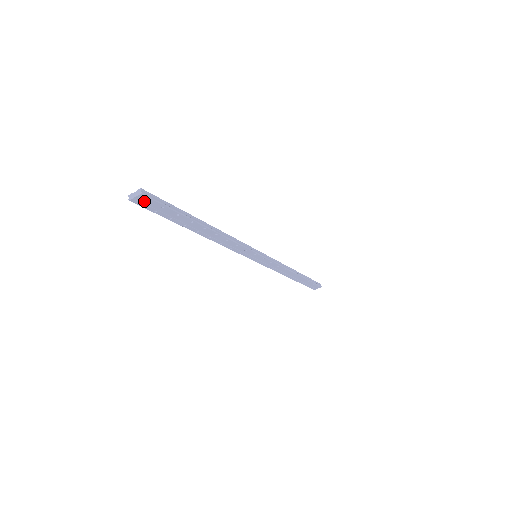
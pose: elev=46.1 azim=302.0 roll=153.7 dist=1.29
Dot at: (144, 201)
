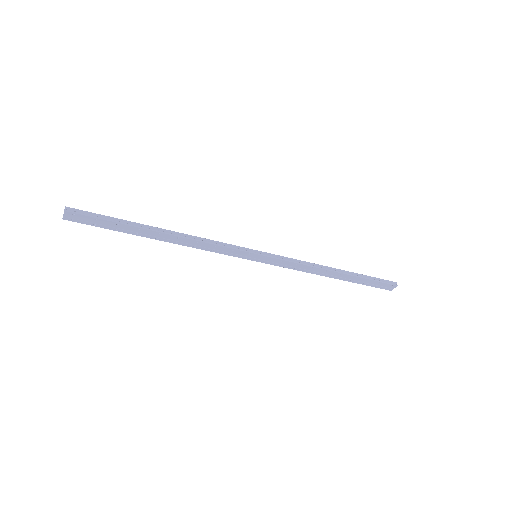
Dot at: (75, 217)
